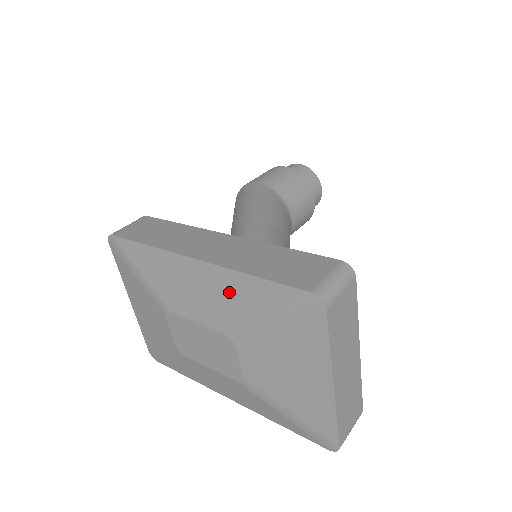
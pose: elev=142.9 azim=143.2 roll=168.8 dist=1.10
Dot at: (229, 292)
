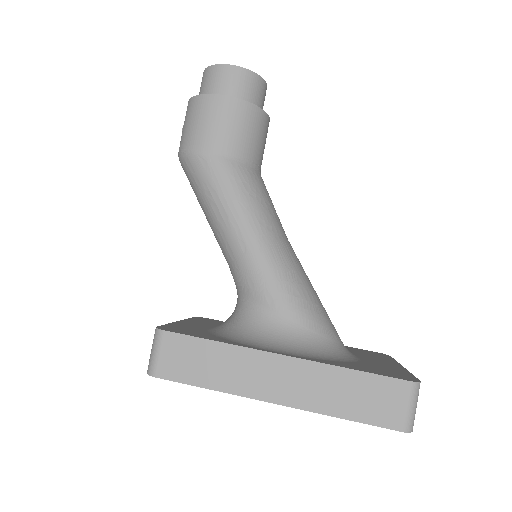
Dot at: occluded
